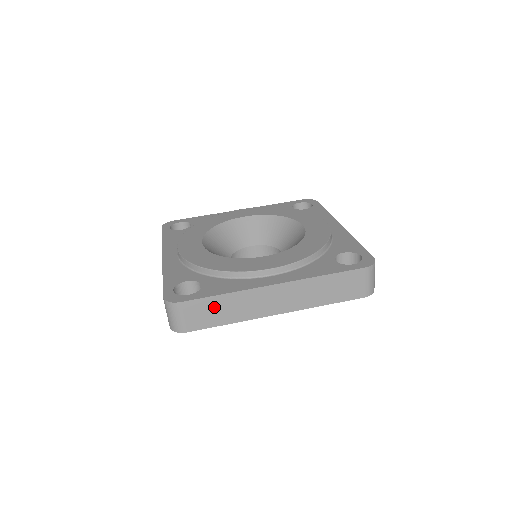
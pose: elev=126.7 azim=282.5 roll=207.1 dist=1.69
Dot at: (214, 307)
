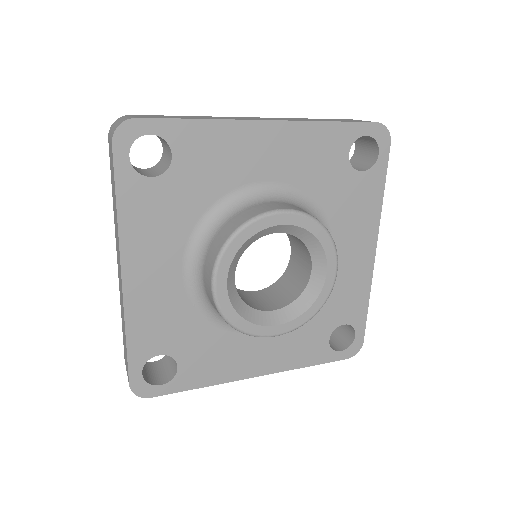
Dot at: occluded
